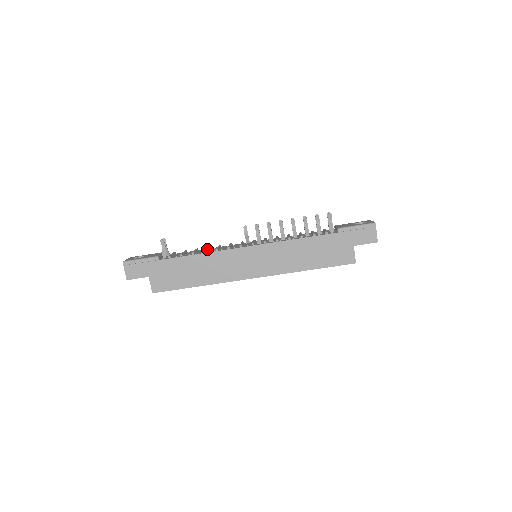
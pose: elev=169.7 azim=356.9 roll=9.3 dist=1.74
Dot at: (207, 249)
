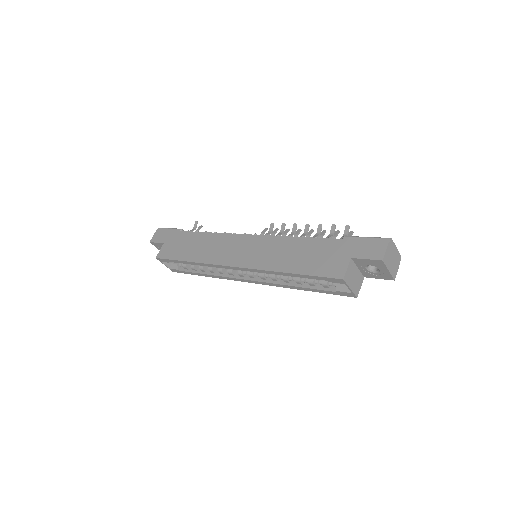
Dot at: occluded
